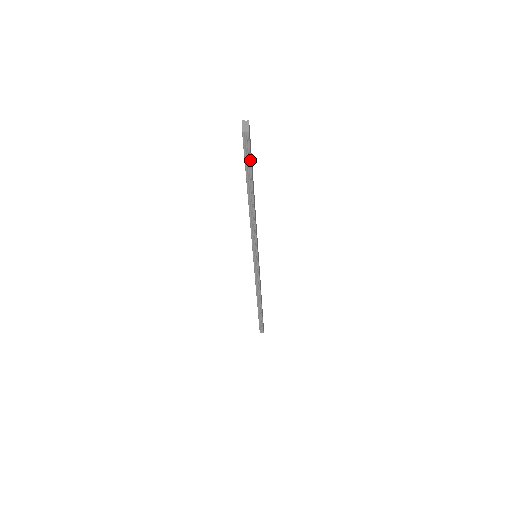
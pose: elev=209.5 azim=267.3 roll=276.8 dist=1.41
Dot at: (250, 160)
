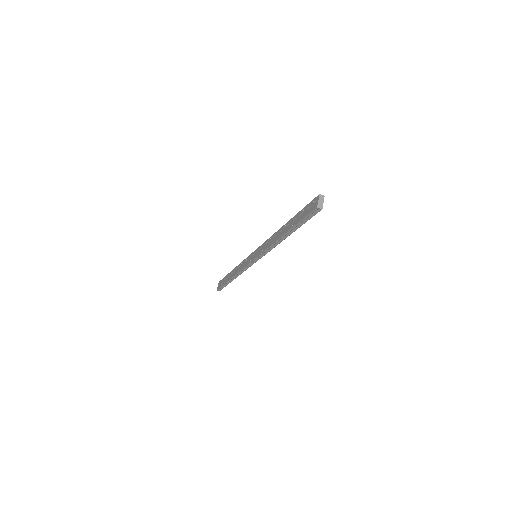
Dot at: (307, 220)
